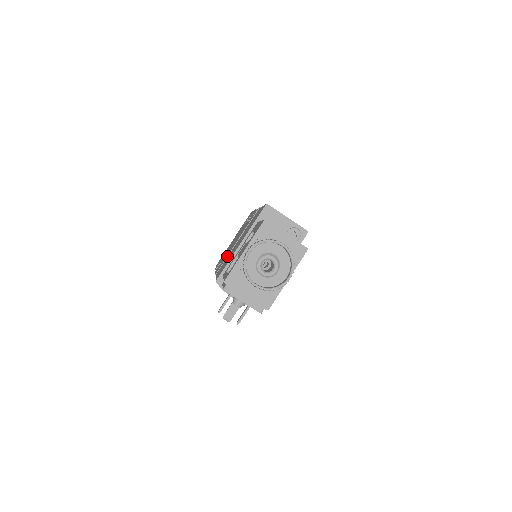
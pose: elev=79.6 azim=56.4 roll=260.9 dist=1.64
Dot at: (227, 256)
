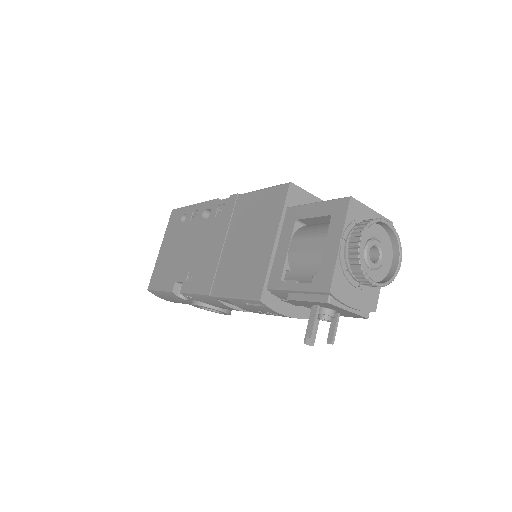
Dot at: (217, 266)
